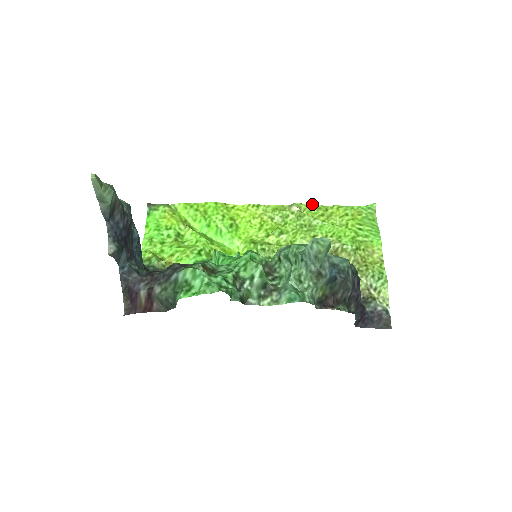
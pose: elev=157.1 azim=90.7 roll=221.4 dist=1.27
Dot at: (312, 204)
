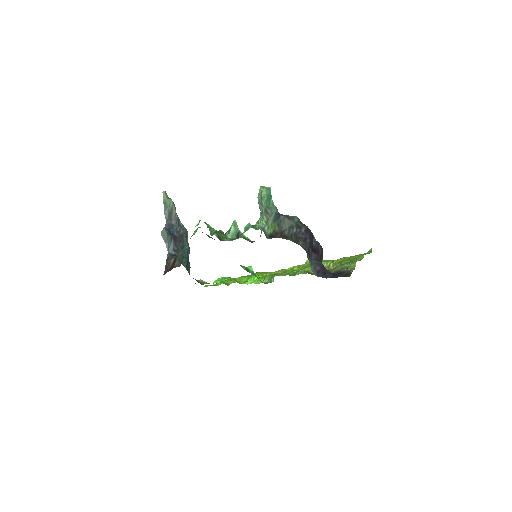
Dot at: (325, 260)
